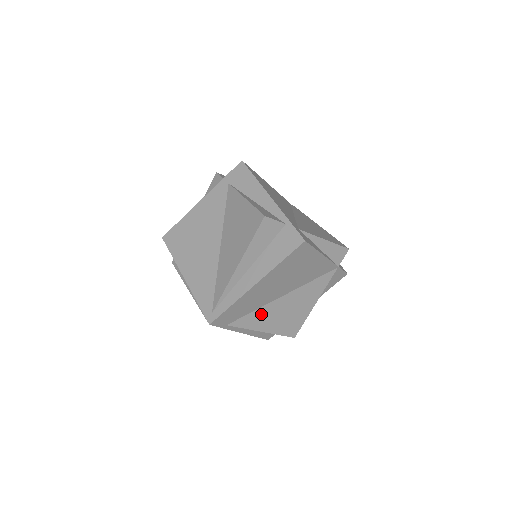
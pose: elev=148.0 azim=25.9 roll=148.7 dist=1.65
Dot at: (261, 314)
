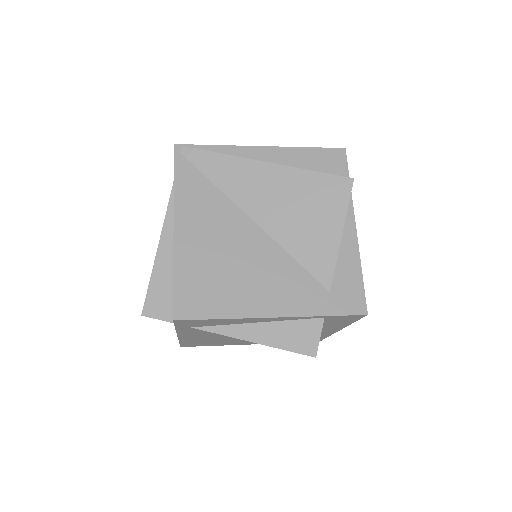
Dot at: occluded
